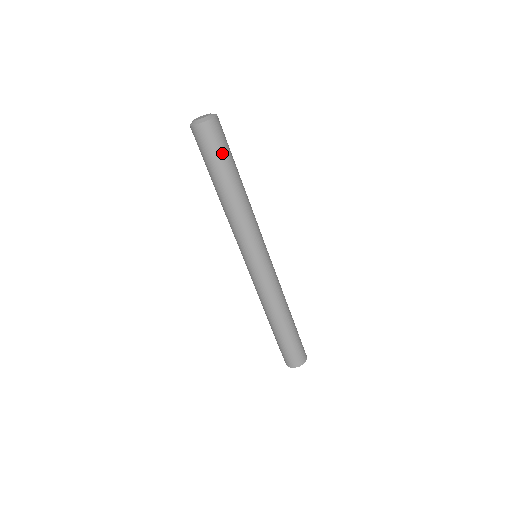
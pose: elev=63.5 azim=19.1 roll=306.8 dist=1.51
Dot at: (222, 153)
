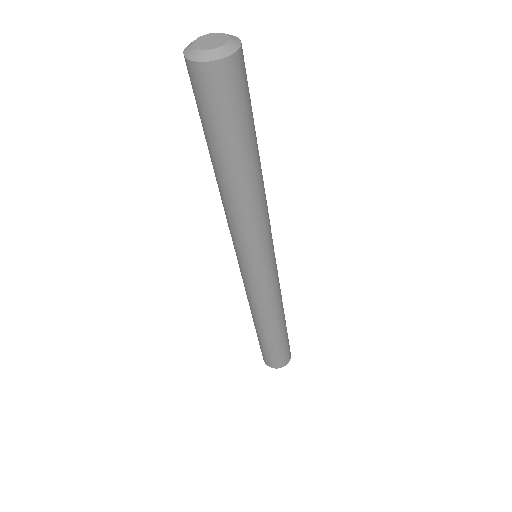
Dot at: (237, 120)
